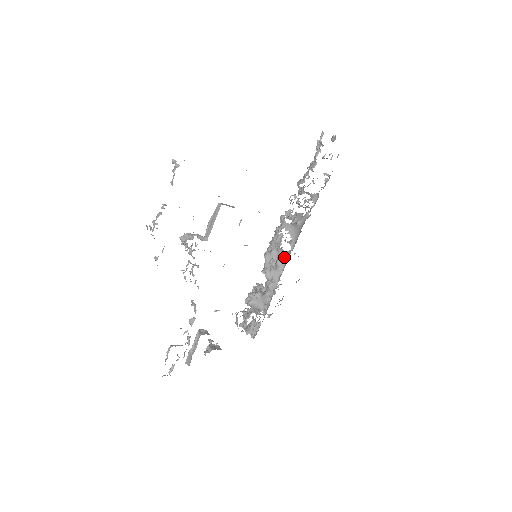
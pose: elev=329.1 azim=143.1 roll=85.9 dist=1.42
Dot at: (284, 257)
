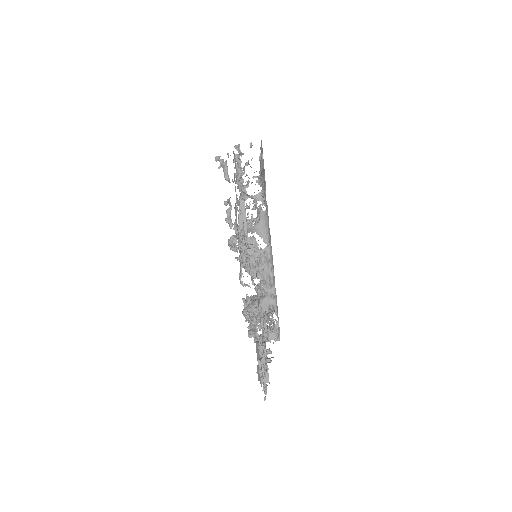
Dot at: (266, 254)
